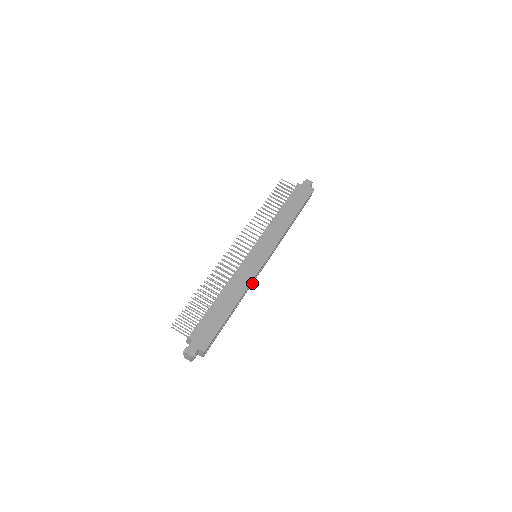
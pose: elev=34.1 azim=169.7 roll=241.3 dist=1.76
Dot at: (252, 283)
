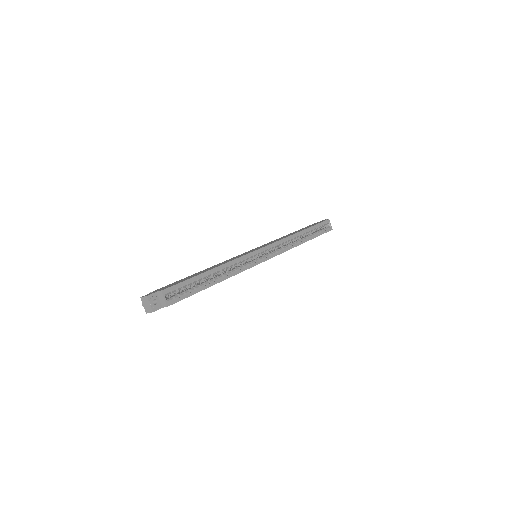
Dot at: (247, 267)
